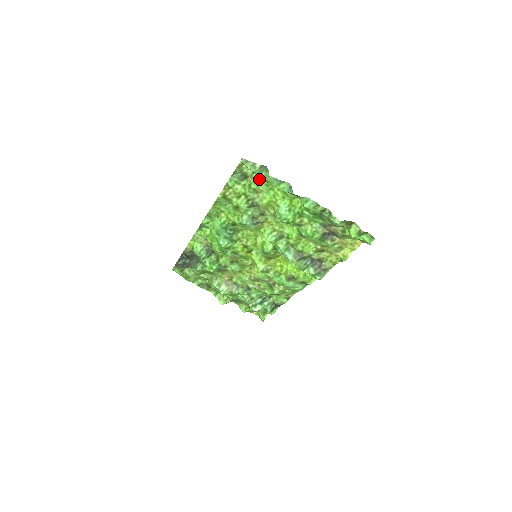
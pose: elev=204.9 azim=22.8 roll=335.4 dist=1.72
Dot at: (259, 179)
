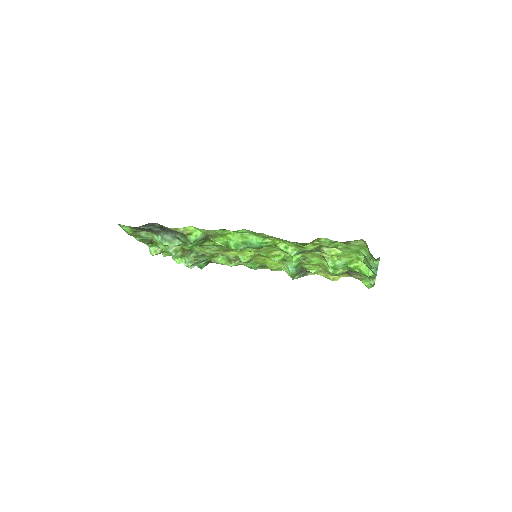
Dot at: (353, 248)
